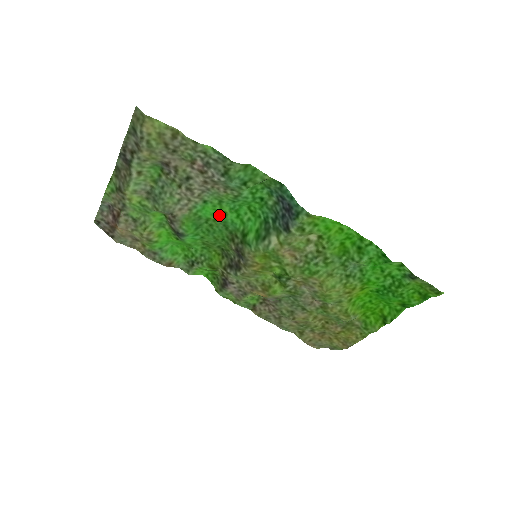
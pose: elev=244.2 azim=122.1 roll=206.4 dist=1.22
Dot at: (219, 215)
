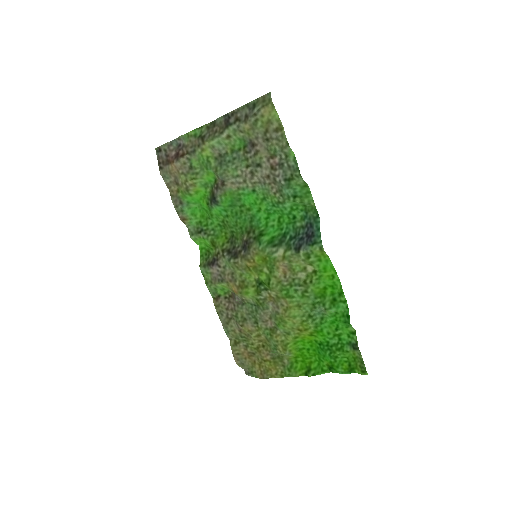
Dot at: (254, 208)
